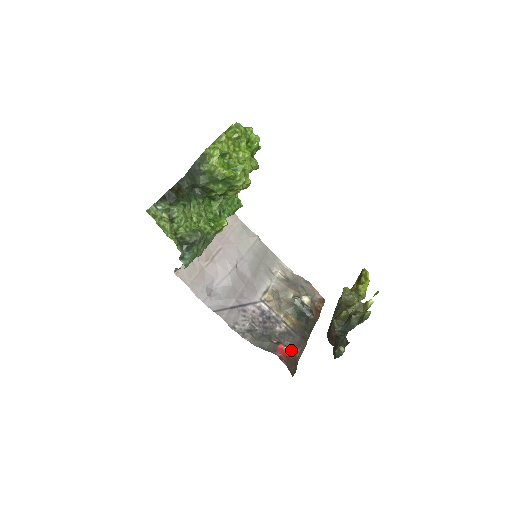
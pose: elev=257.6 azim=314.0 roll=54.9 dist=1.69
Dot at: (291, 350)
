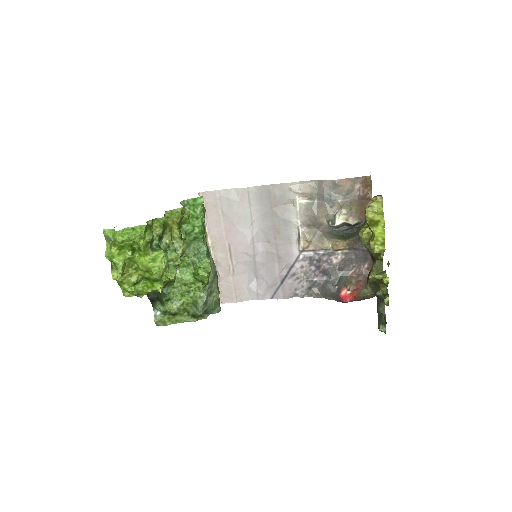
Dot at: (360, 270)
